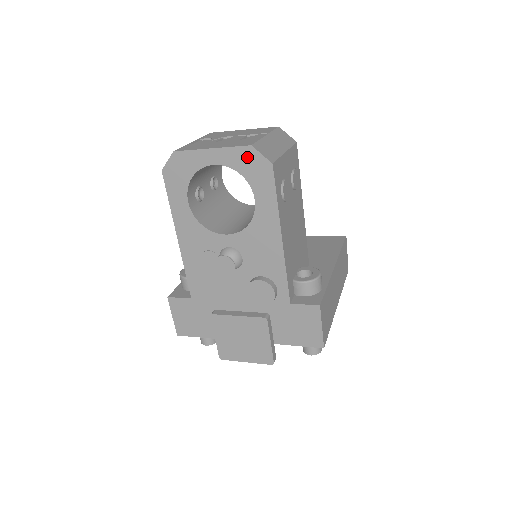
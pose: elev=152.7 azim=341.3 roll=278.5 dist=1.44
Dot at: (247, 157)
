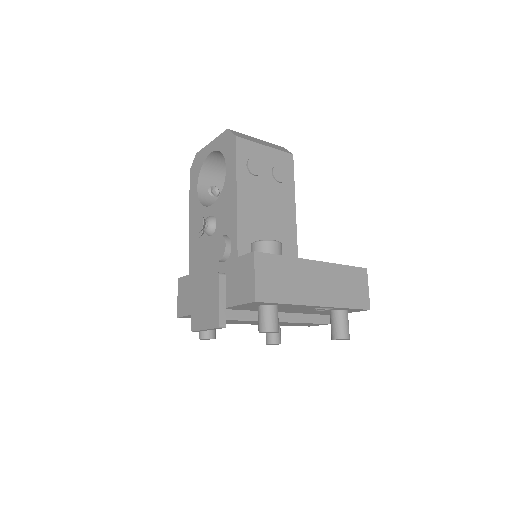
Dot at: (225, 138)
